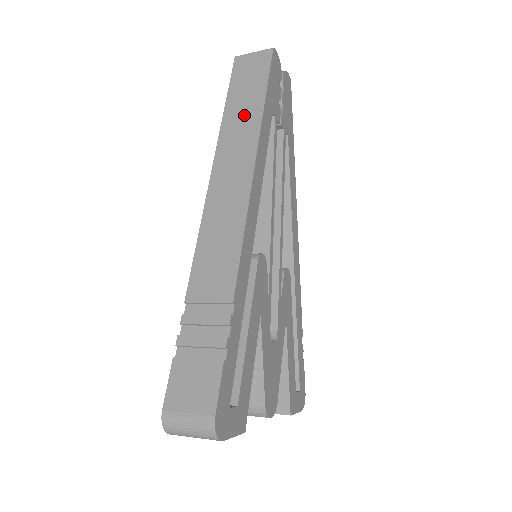
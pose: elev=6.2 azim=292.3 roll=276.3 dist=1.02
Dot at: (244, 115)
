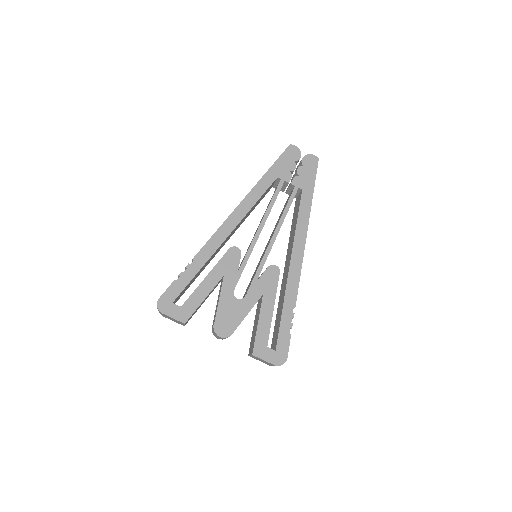
Dot at: occluded
